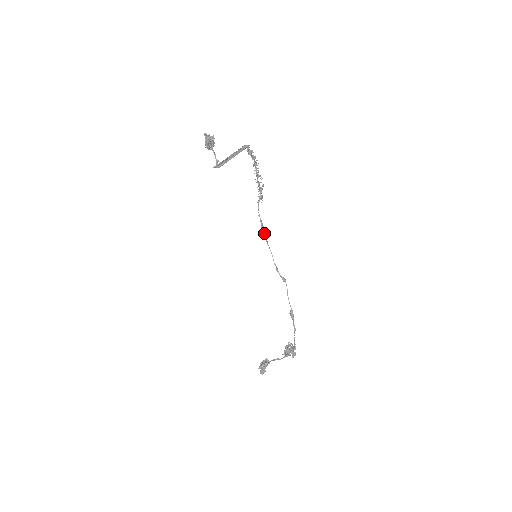
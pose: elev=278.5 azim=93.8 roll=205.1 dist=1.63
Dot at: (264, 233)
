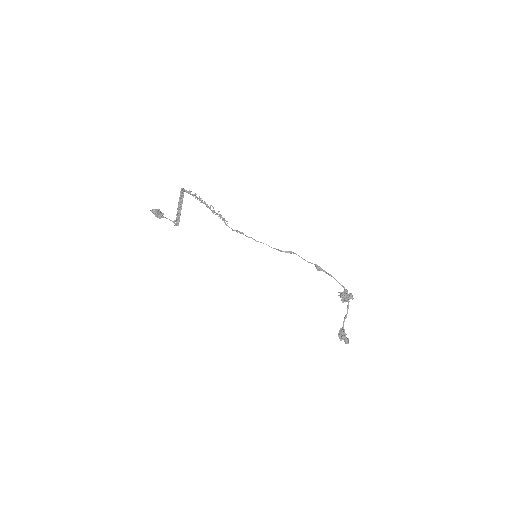
Dot at: (247, 236)
